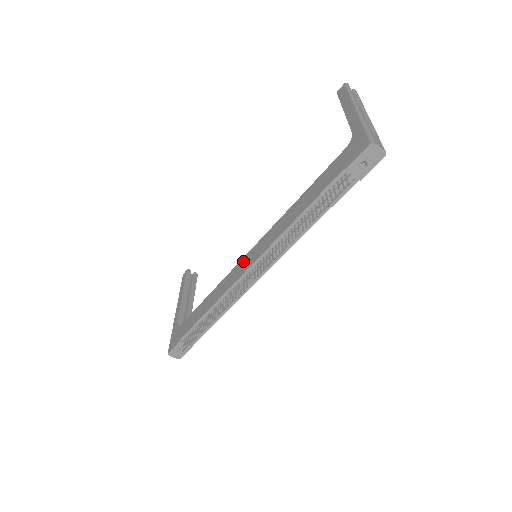
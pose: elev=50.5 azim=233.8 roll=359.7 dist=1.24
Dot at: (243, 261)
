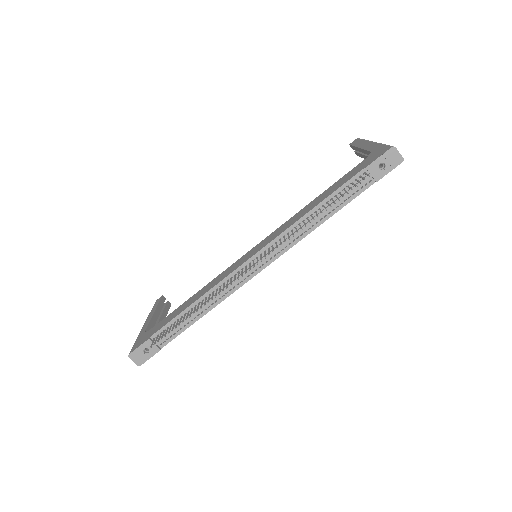
Dot at: (242, 257)
